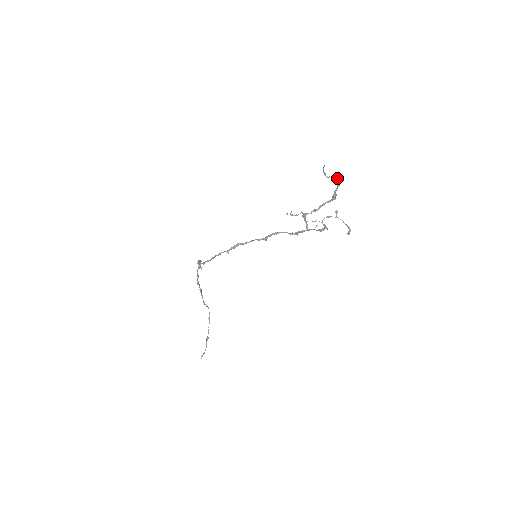
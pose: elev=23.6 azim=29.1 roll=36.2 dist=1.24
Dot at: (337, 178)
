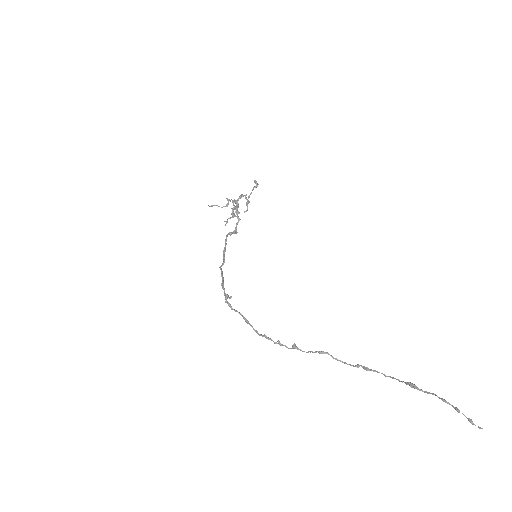
Dot at: (226, 204)
